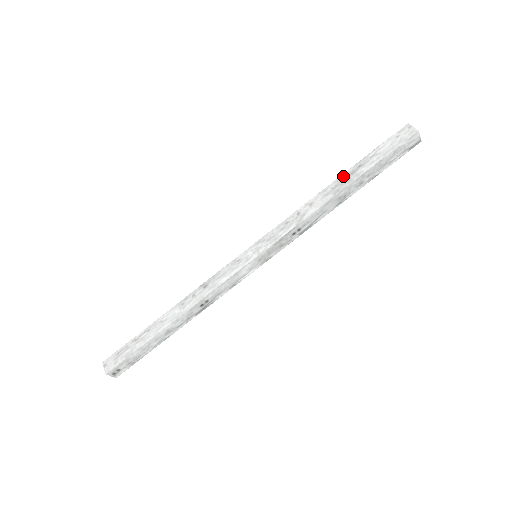
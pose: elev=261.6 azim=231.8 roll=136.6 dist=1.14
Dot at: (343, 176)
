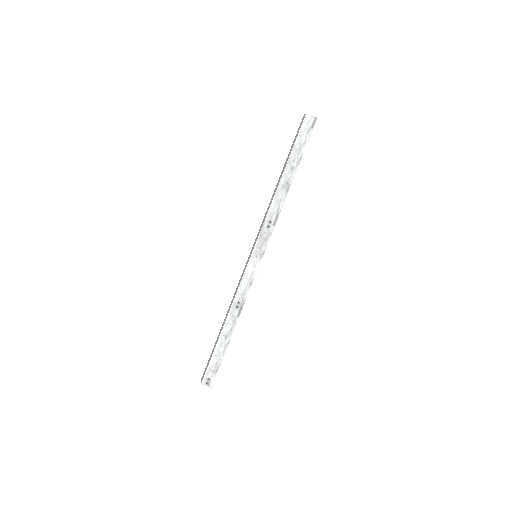
Dot at: (281, 172)
